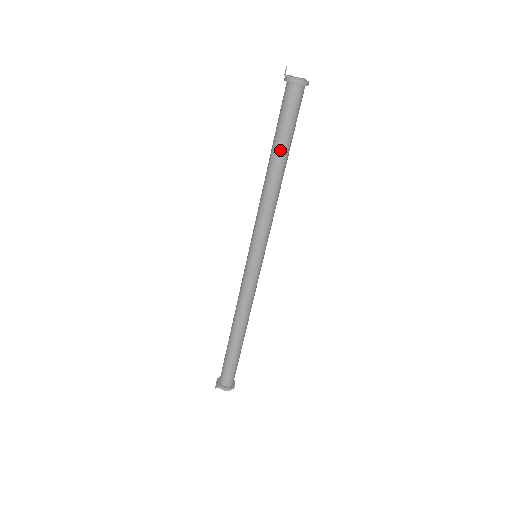
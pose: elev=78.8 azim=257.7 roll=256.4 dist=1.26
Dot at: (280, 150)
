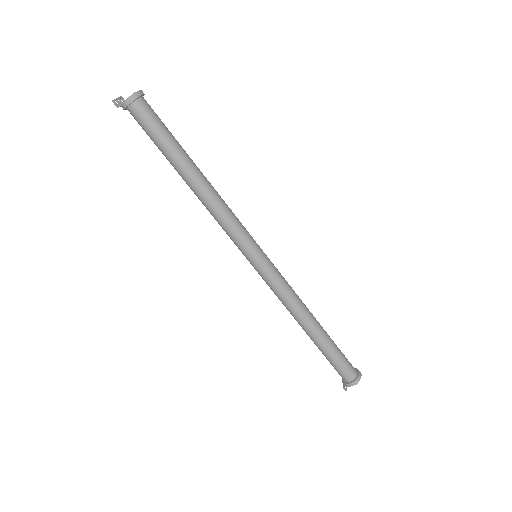
Dot at: (175, 163)
